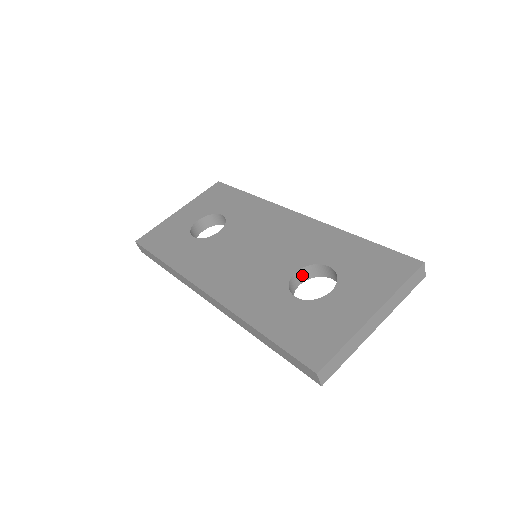
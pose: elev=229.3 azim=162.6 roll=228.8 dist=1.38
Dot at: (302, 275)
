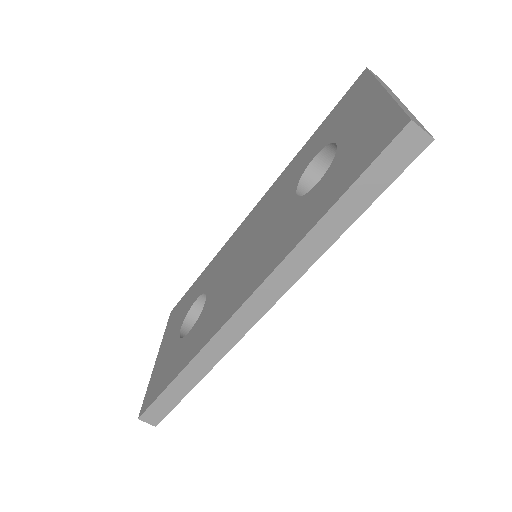
Dot at: occluded
